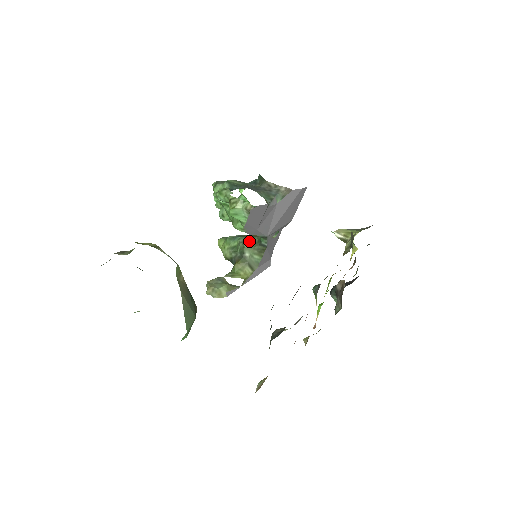
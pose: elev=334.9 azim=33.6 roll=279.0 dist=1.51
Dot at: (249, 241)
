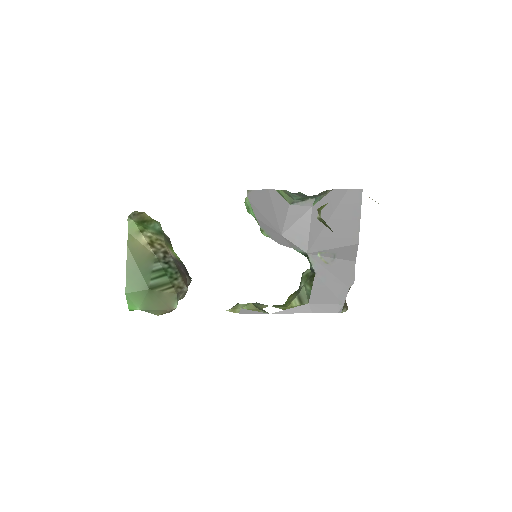
Dot at: (309, 270)
